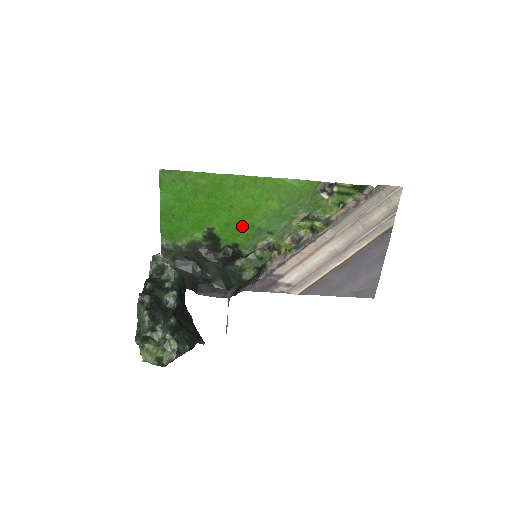
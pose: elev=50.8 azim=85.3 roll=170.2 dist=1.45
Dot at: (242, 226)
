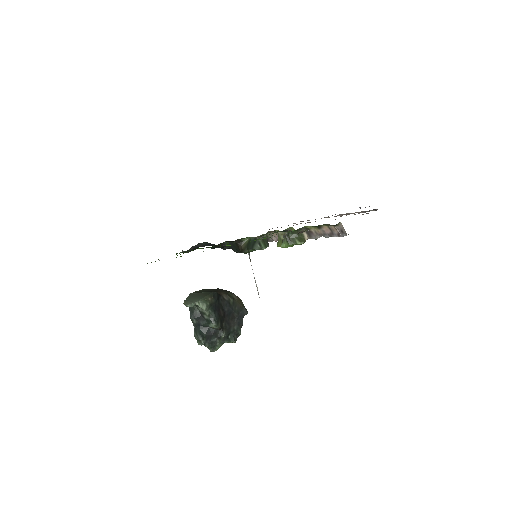
Dot at: occluded
